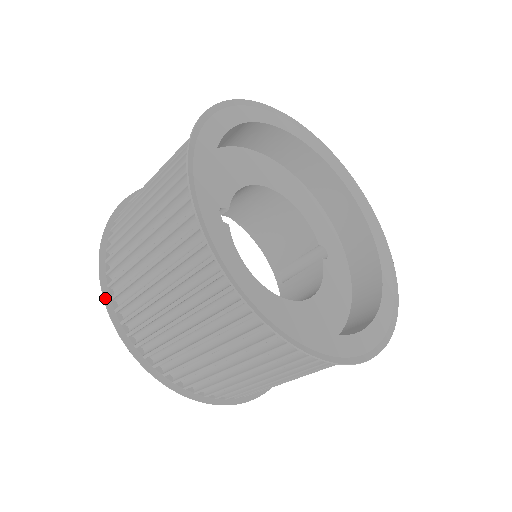
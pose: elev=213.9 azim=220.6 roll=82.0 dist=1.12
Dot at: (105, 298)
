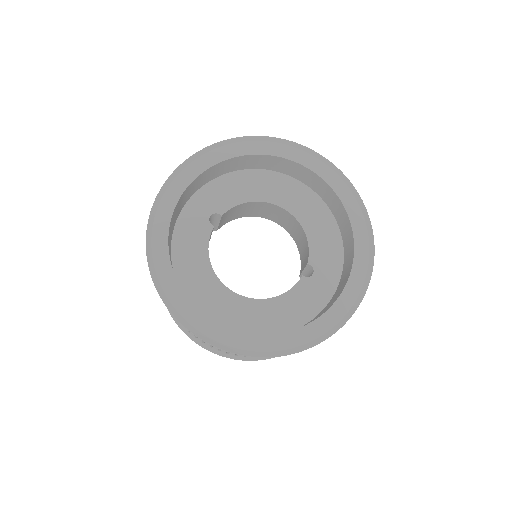
Dot at: occluded
